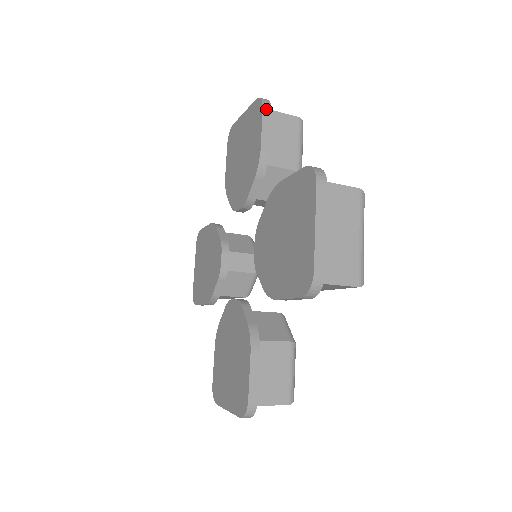
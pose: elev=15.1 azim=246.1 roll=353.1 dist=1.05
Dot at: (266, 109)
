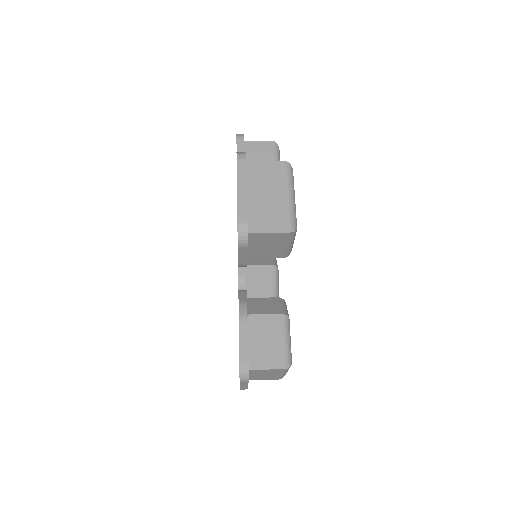
Dot at: (242, 247)
